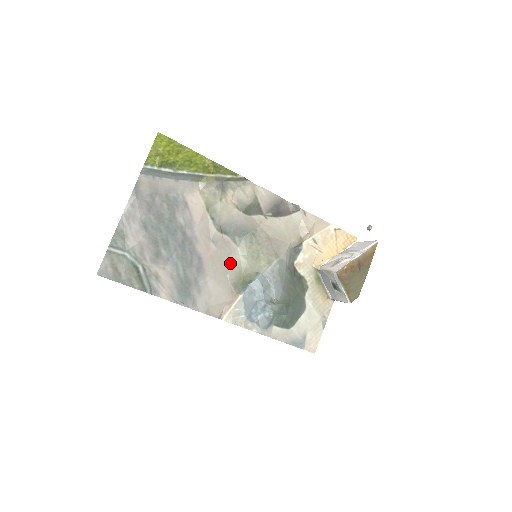
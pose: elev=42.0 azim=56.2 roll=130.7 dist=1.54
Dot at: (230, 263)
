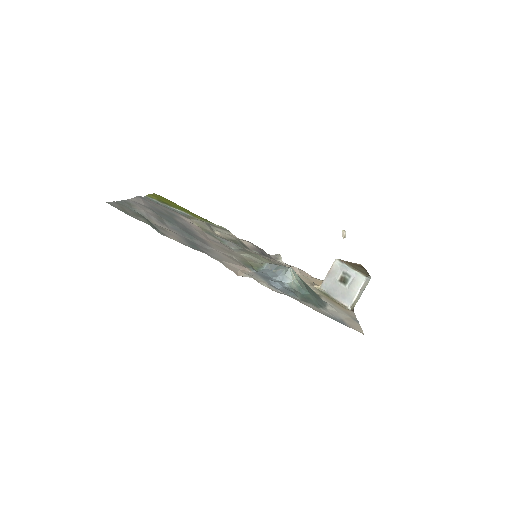
Dot at: (233, 254)
